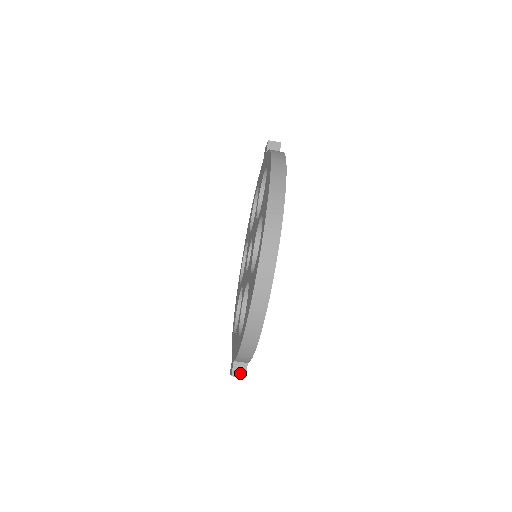
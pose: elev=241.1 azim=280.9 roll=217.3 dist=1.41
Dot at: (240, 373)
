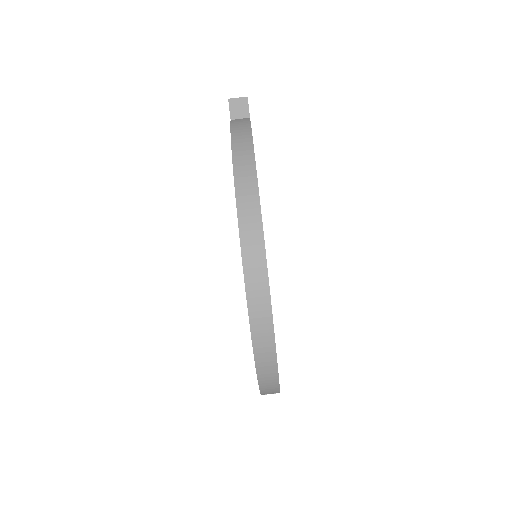
Dot at: occluded
